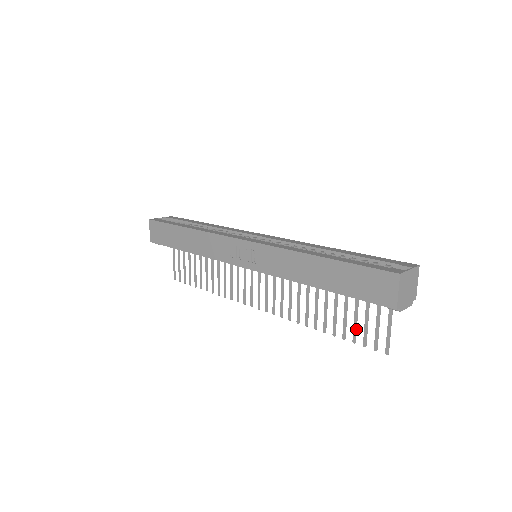
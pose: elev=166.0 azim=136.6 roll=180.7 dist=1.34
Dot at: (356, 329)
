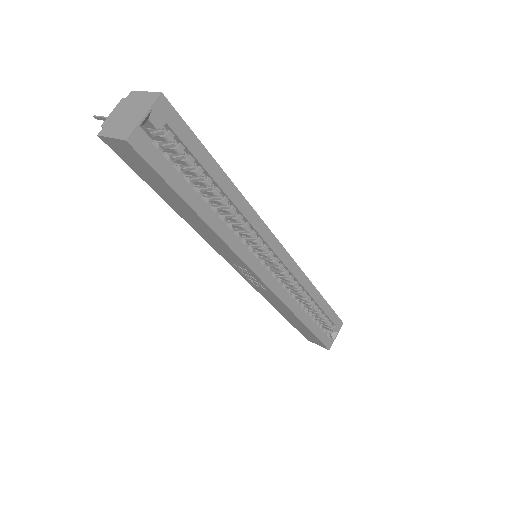
Dot at: occluded
